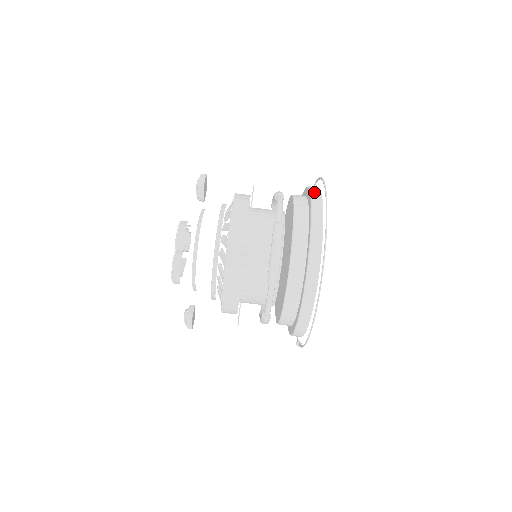
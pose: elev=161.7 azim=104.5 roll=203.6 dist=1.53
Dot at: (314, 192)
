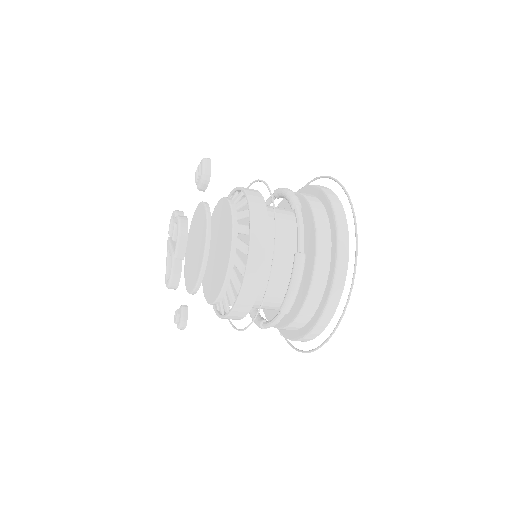
Dot at: (338, 212)
